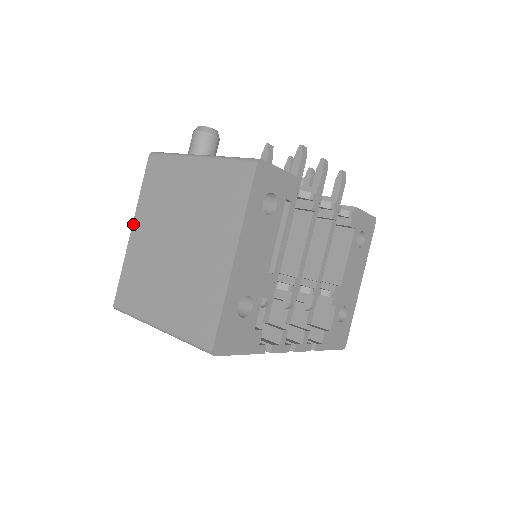
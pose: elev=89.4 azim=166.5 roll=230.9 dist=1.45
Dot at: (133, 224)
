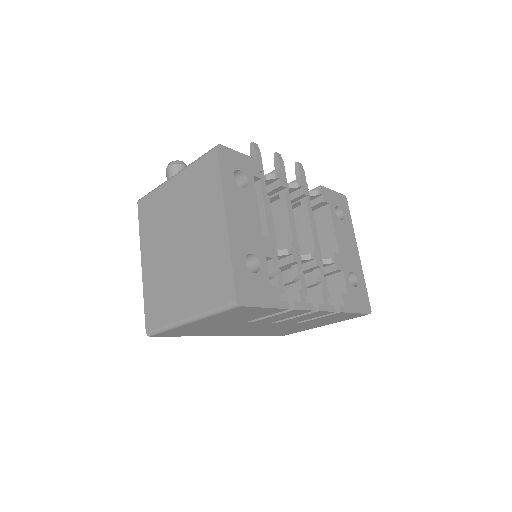
Dot at: (141, 259)
